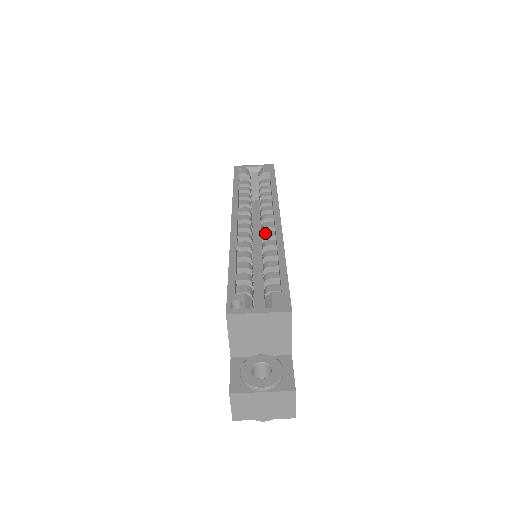
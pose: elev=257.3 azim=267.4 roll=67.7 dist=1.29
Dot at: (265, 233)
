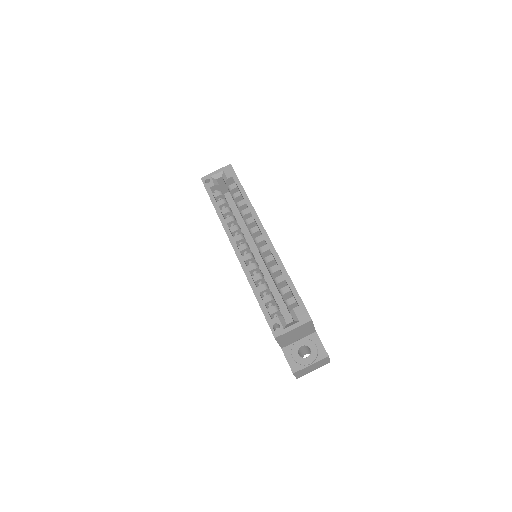
Dot at: (261, 249)
